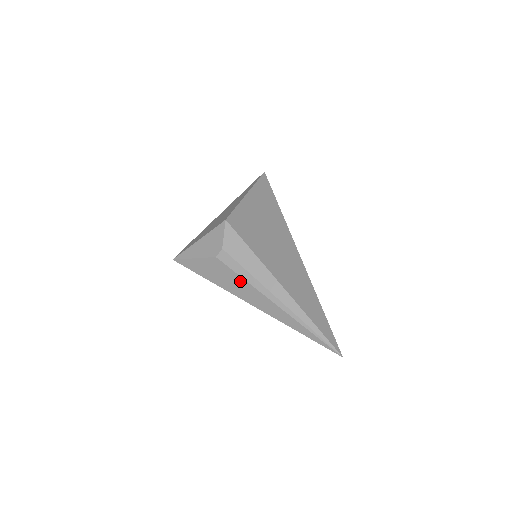
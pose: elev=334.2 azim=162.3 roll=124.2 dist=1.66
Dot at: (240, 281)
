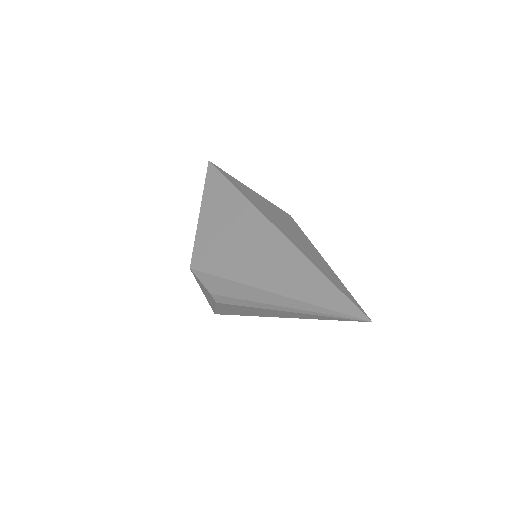
Dot at: (246, 308)
